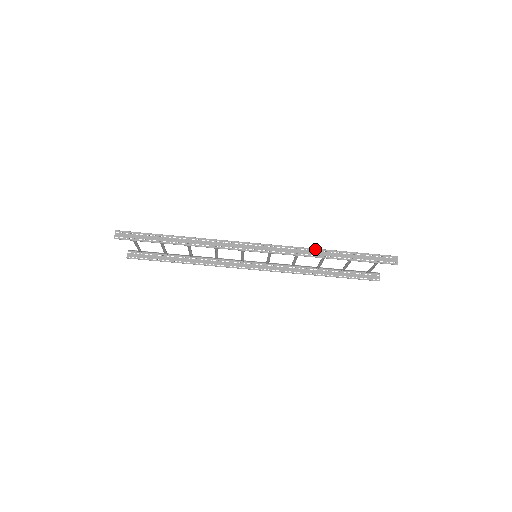
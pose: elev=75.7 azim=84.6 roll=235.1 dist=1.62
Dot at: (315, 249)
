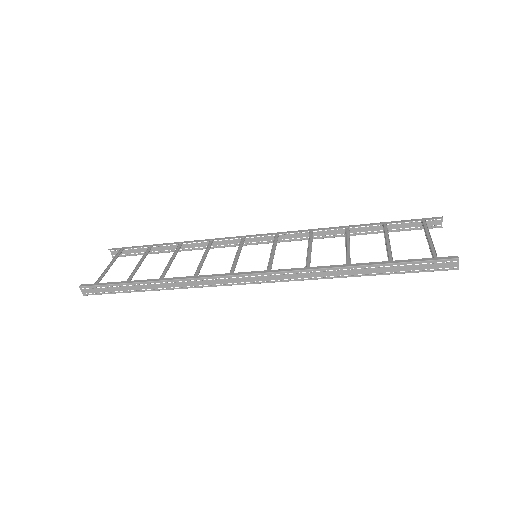
Dot at: (329, 269)
